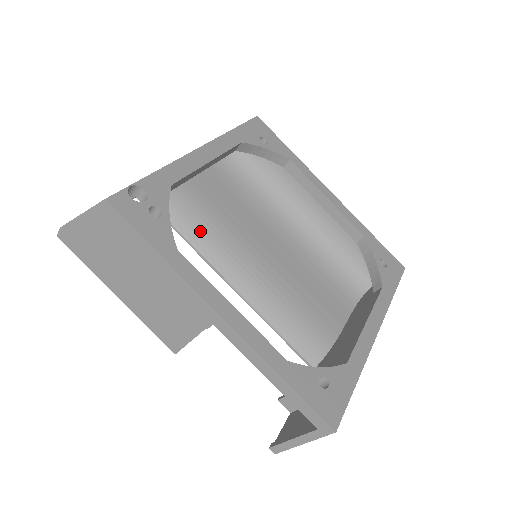
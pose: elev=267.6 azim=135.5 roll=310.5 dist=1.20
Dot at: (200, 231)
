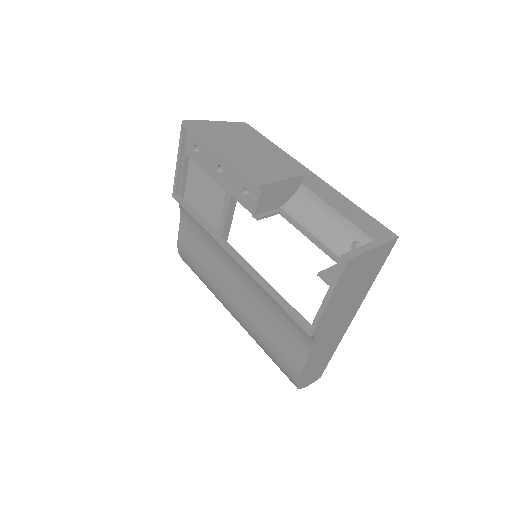
Dot at: occluded
